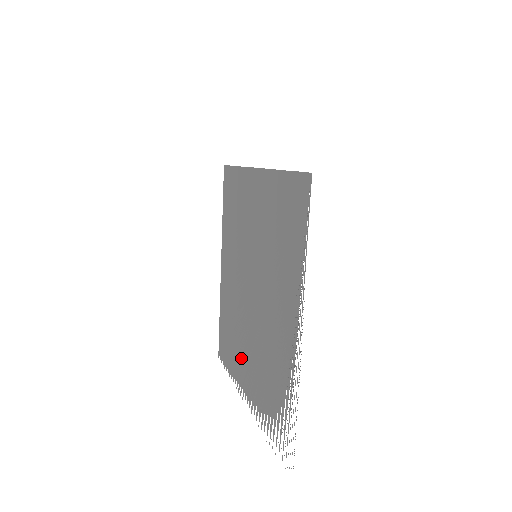
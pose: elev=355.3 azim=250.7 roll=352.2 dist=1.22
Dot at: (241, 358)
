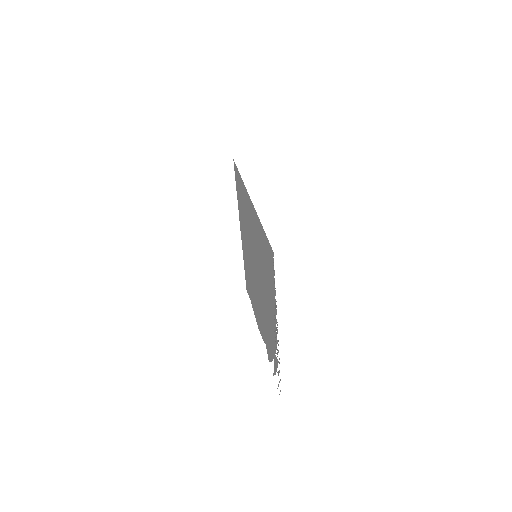
Dot at: (256, 307)
